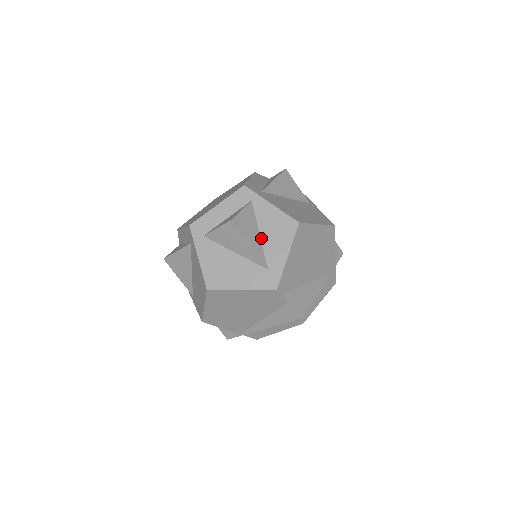
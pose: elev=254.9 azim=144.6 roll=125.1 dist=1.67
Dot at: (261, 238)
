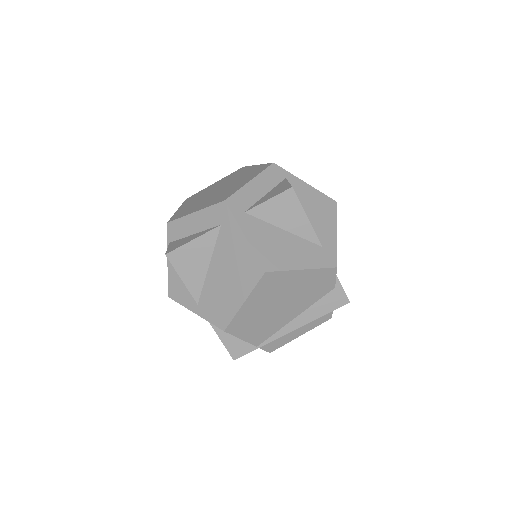
Dot at: occluded
